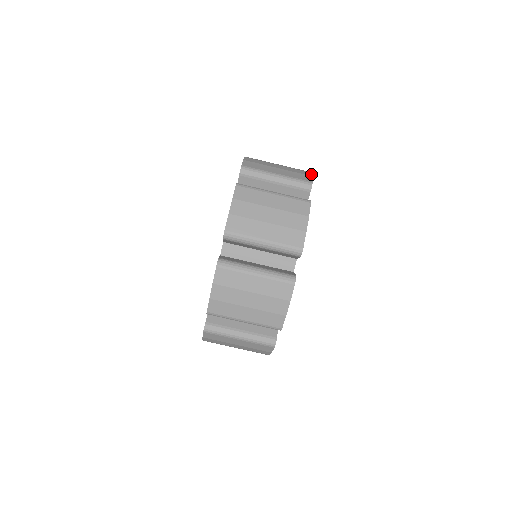
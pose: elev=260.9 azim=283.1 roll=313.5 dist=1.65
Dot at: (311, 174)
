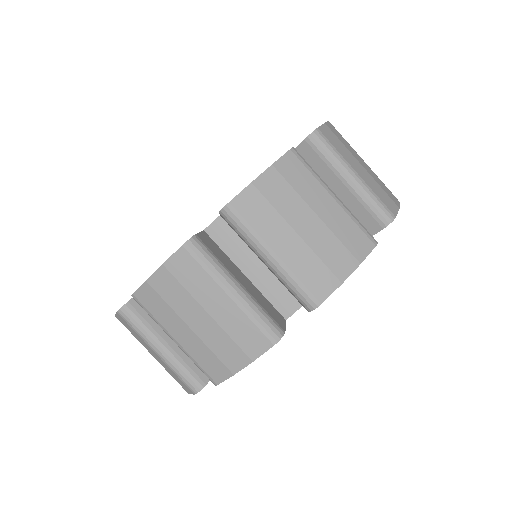
Dot at: occluded
